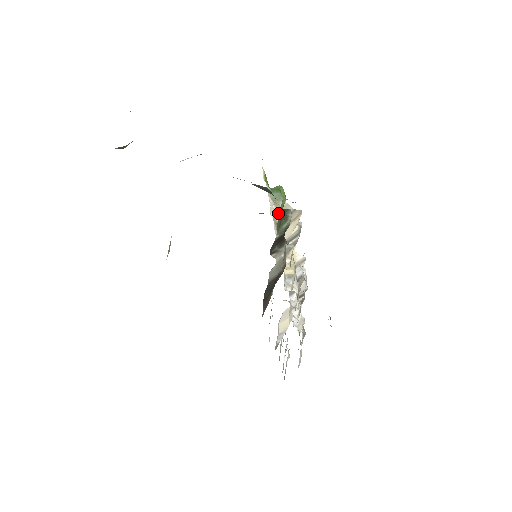
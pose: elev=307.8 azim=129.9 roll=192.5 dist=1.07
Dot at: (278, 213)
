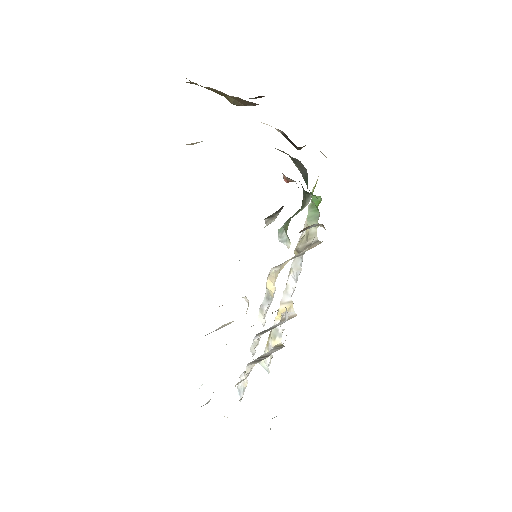
Dot at: (303, 240)
